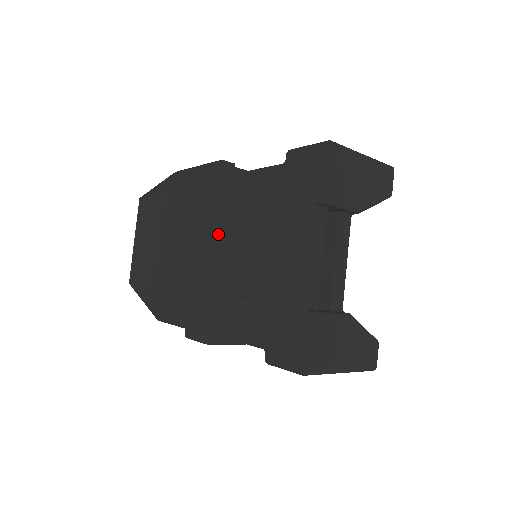
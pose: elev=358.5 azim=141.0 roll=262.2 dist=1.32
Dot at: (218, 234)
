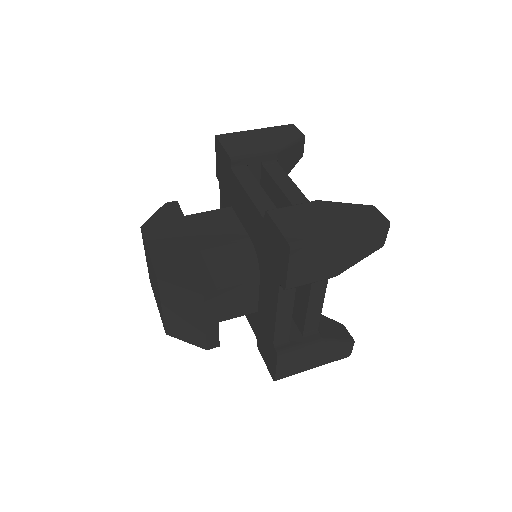
Dot at: (184, 237)
